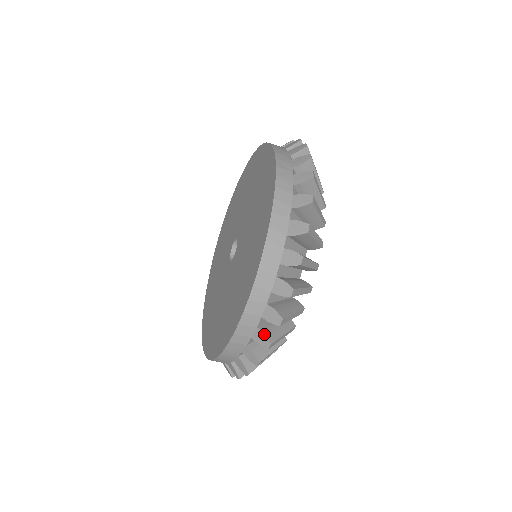
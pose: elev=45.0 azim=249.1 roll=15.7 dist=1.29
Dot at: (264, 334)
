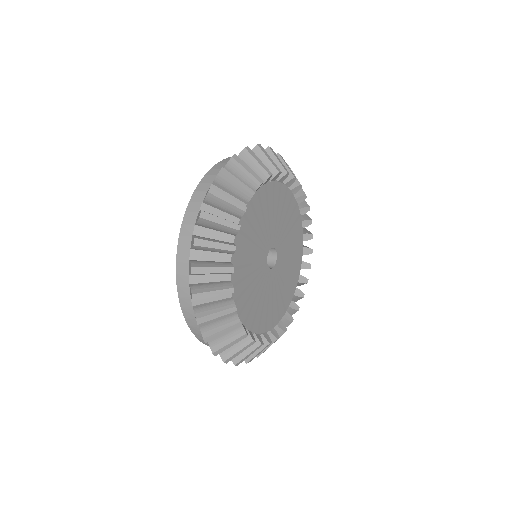
Dot at: occluded
